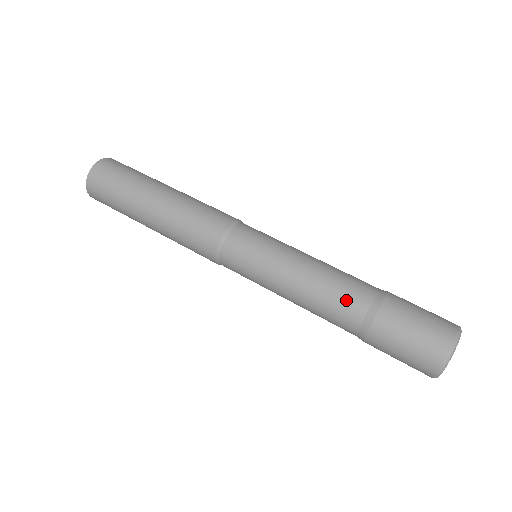
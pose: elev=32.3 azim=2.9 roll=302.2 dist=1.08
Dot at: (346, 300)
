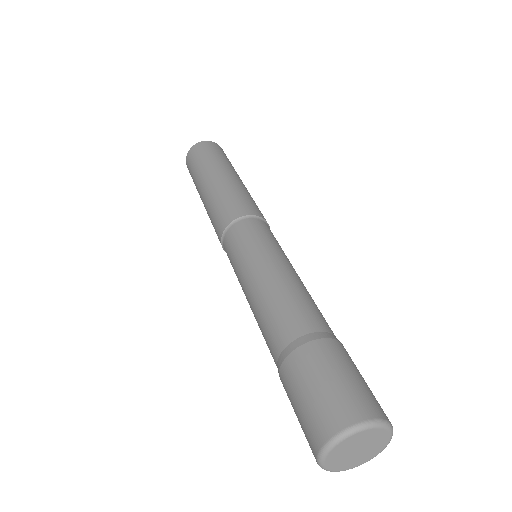
Dot at: (316, 312)
